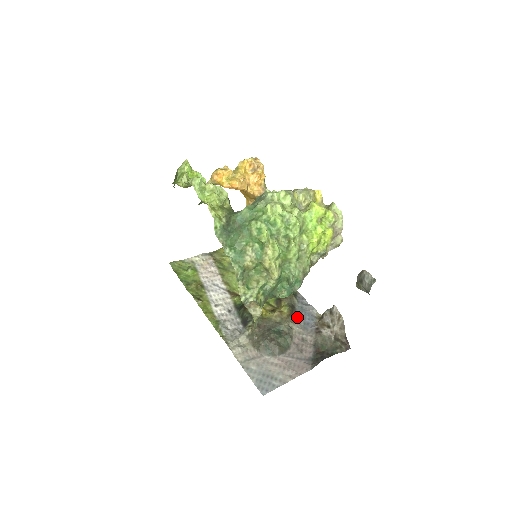
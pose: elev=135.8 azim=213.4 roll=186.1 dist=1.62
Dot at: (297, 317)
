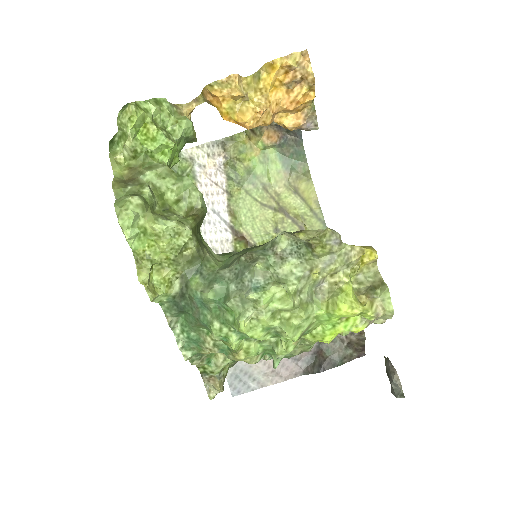
Dot at: occluded
